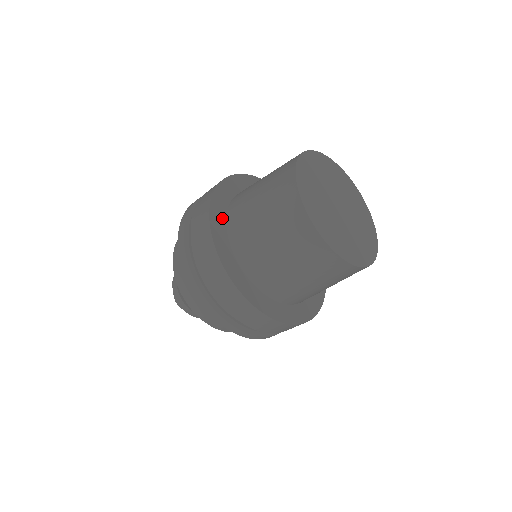
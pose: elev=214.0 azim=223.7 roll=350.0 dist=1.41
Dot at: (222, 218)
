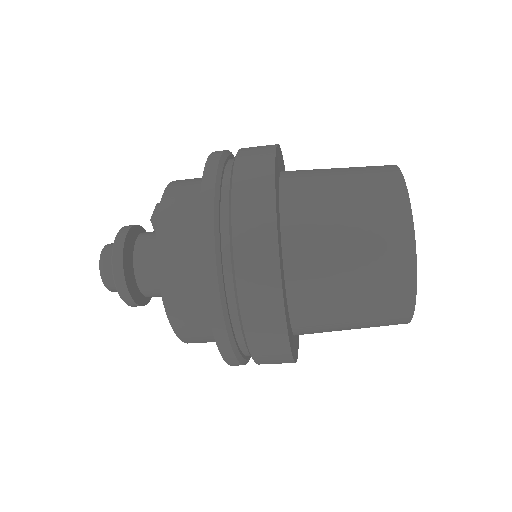
Dot at: (278, 171)
